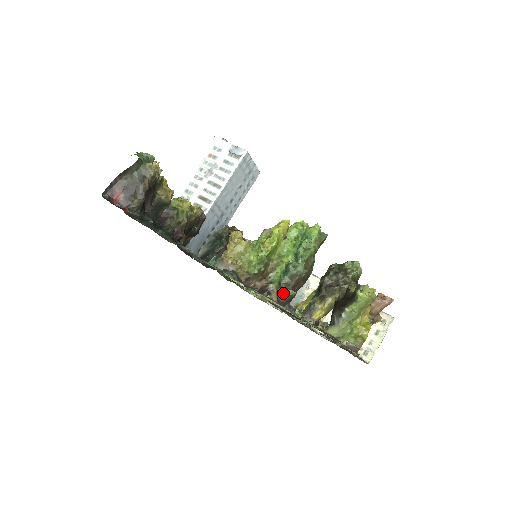
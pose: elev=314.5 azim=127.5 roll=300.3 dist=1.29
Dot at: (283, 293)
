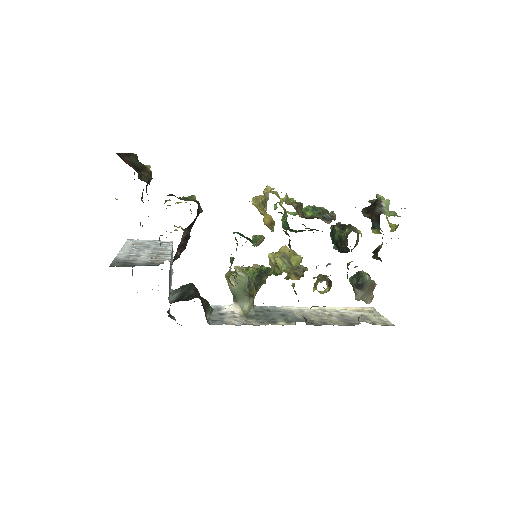
Dot at: (329, 214)
